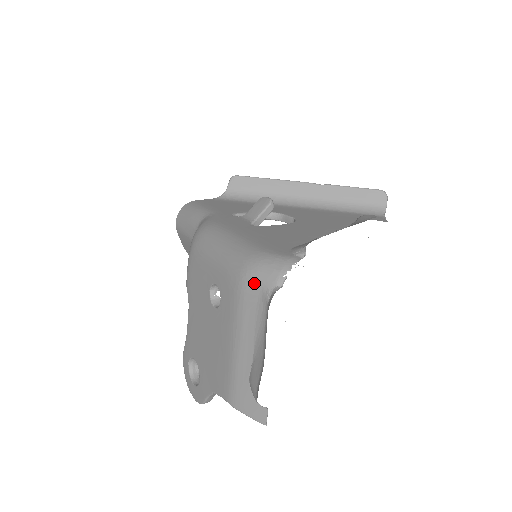
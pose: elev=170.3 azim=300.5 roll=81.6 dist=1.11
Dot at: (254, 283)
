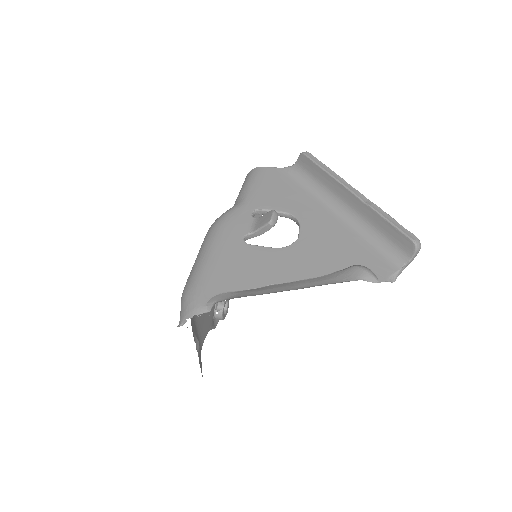
Dot at: occluded
